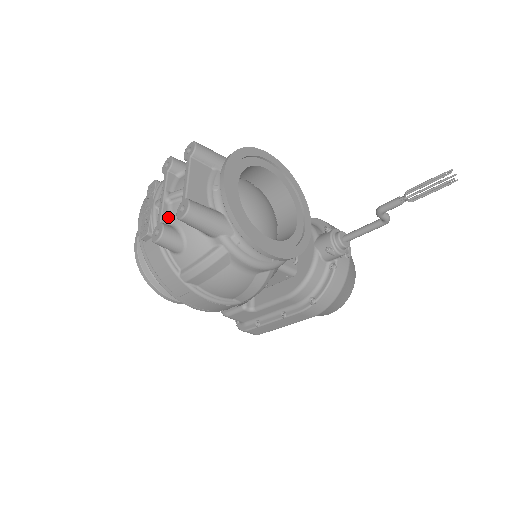
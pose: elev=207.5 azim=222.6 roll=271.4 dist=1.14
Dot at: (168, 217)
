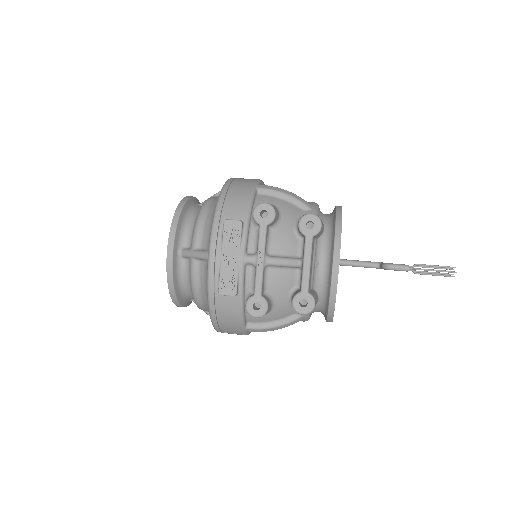
Dot at: (264, 285)
